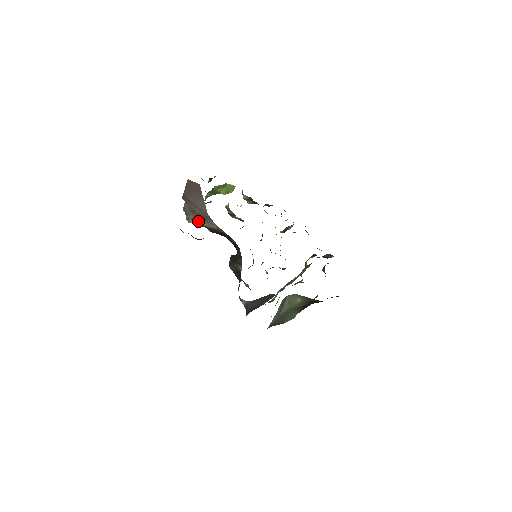
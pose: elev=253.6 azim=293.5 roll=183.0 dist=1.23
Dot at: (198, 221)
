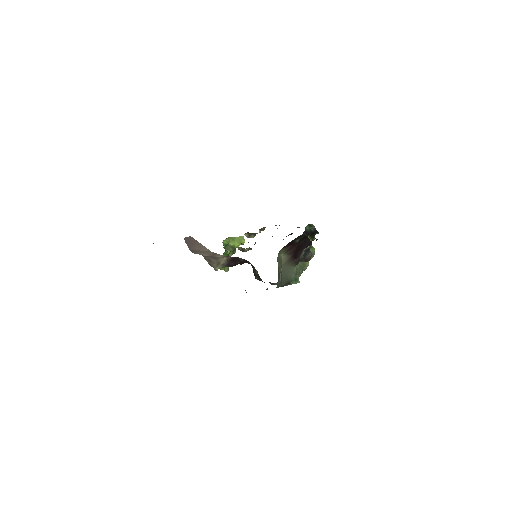
Dot at: (218, 264)
